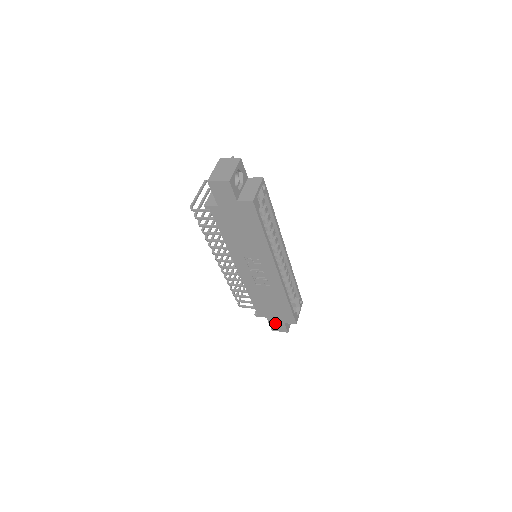
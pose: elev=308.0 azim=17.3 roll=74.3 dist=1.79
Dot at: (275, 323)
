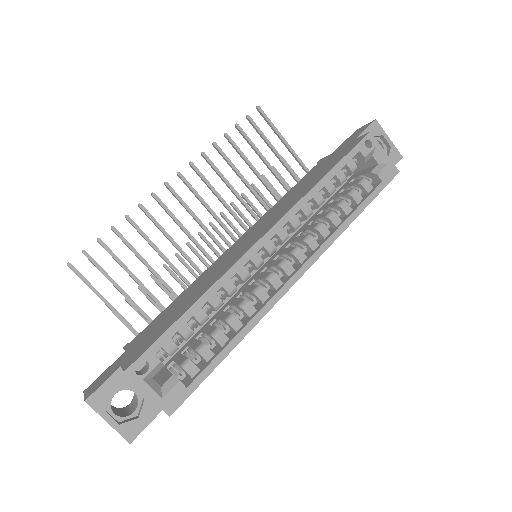
Dot at: occluded
